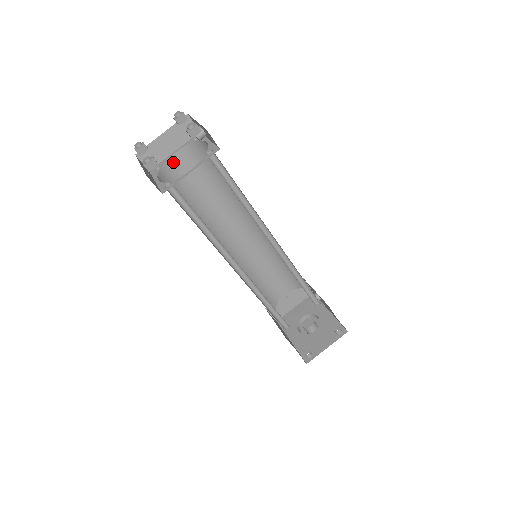
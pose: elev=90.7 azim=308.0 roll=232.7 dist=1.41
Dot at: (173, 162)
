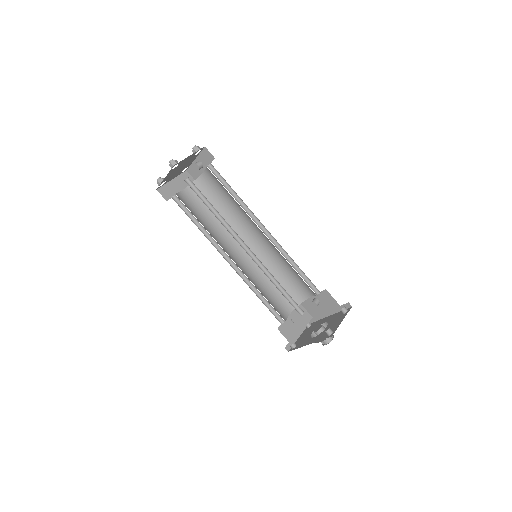
Dot at: (182, 195)
